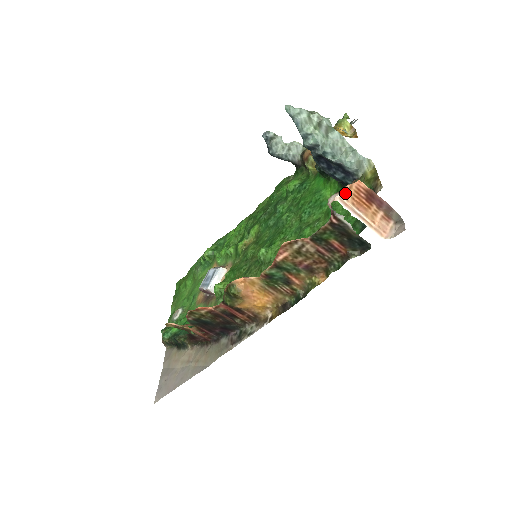
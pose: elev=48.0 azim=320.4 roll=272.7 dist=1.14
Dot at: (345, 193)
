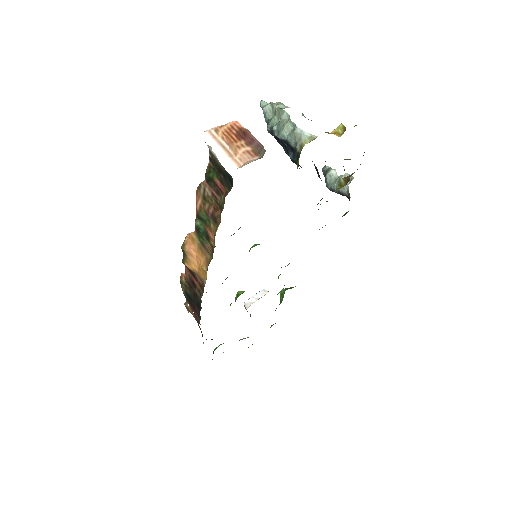
Dot at: (217, 128)
